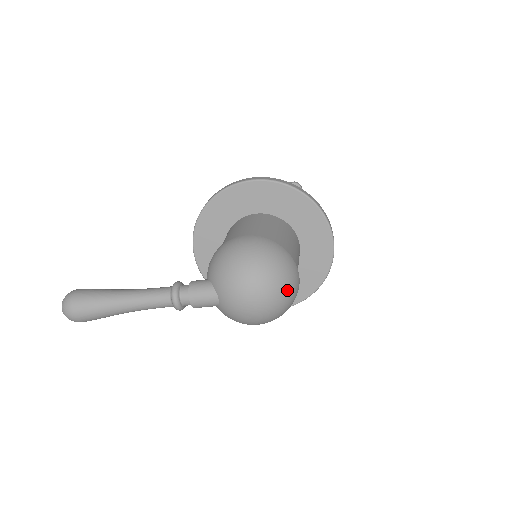
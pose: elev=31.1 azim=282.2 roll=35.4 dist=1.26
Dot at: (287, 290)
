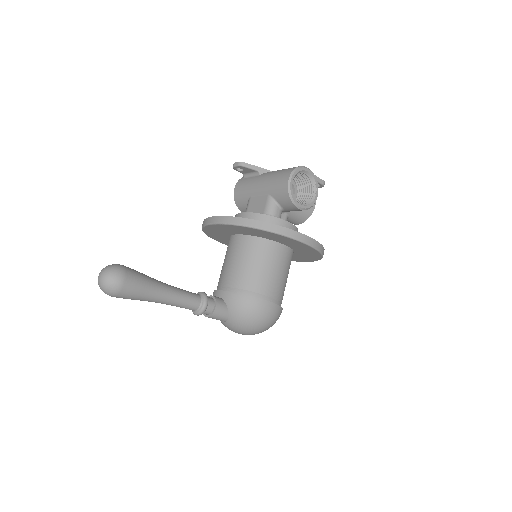
Dot at: occluded
